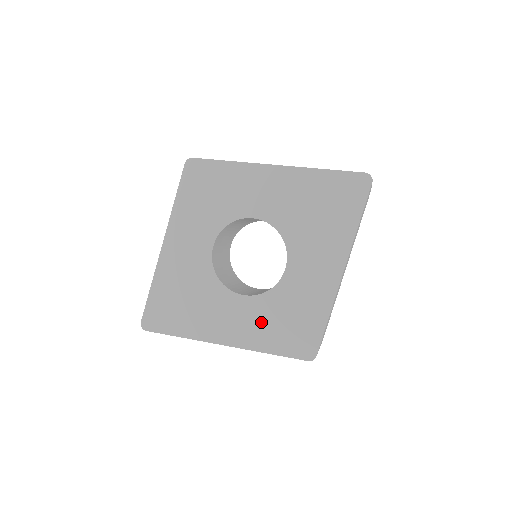
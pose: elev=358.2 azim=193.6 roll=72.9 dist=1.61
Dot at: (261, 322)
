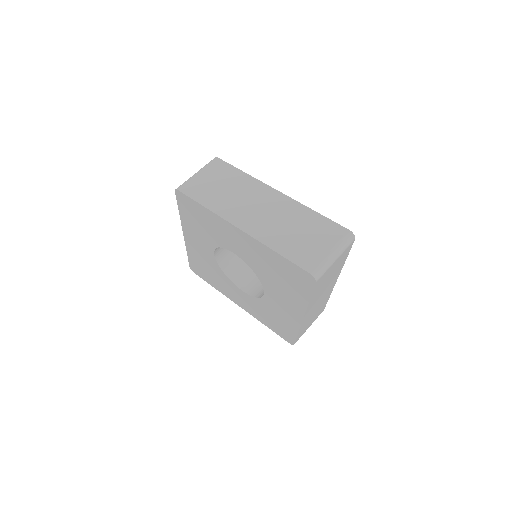
Dot at: (257, 310)
